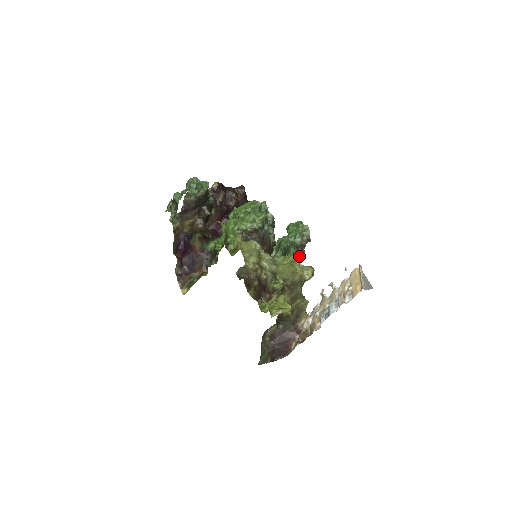
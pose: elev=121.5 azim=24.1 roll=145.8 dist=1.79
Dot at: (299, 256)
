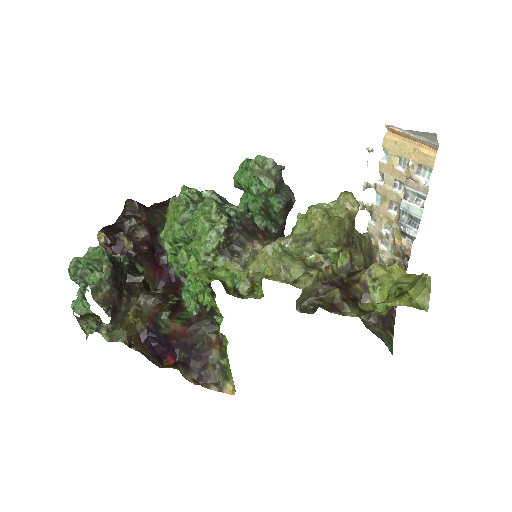
Dot at: (289, 198)
